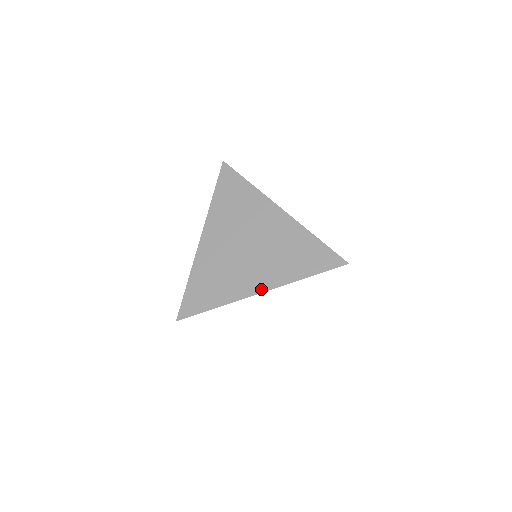
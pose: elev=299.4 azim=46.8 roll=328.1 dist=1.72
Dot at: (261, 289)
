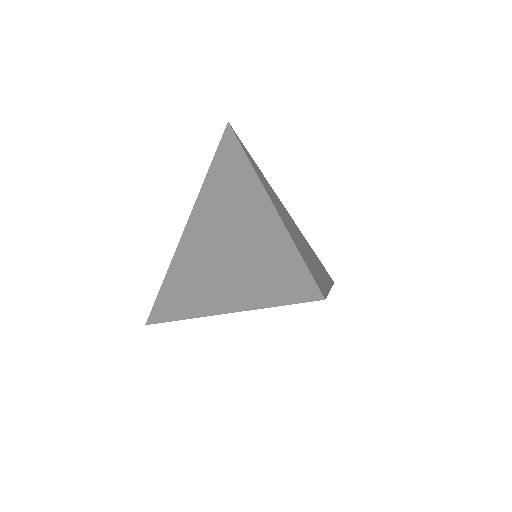
Dot at: (221, 309)
